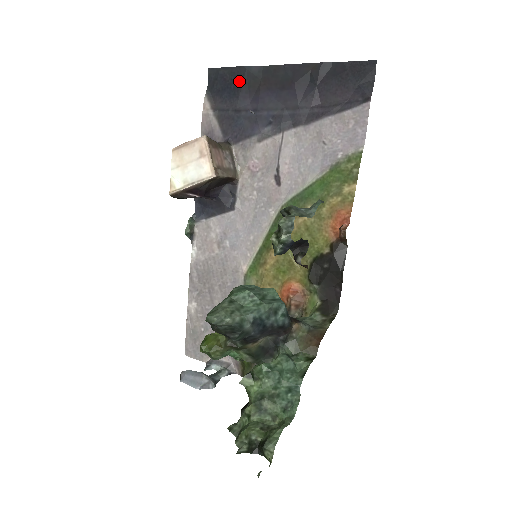
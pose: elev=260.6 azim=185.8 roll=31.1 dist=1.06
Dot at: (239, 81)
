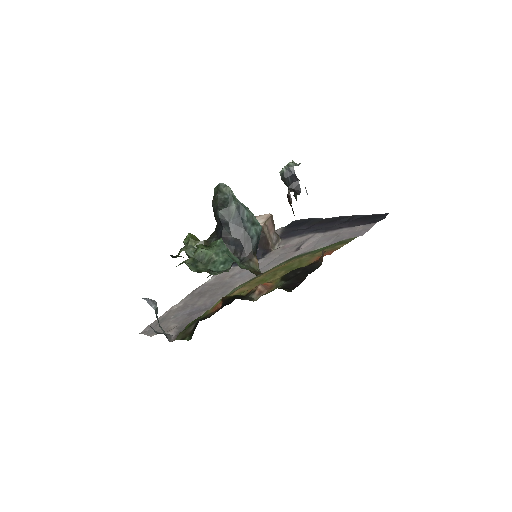
Dot at: (306, 222)
